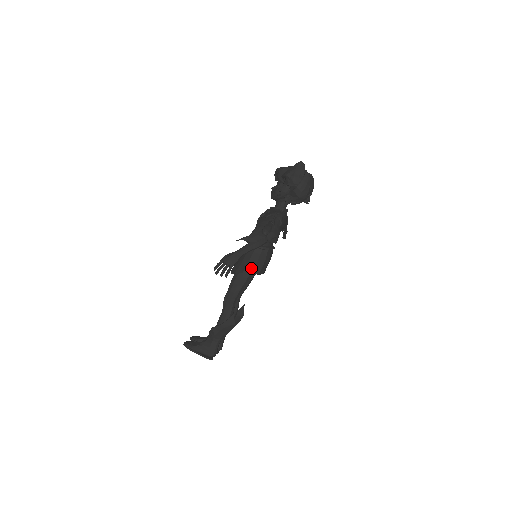
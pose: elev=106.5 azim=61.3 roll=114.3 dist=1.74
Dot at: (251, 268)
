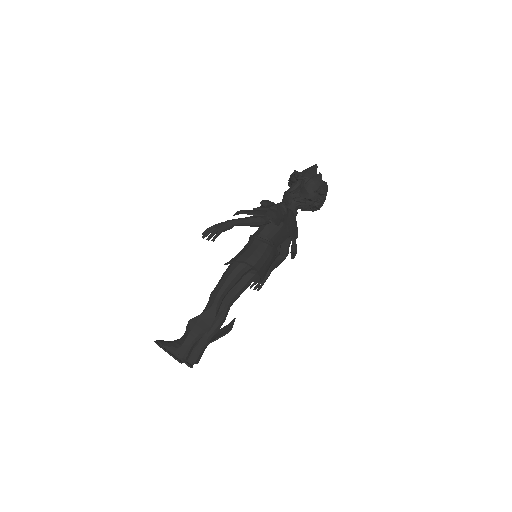
Dot at: (246, 257)
